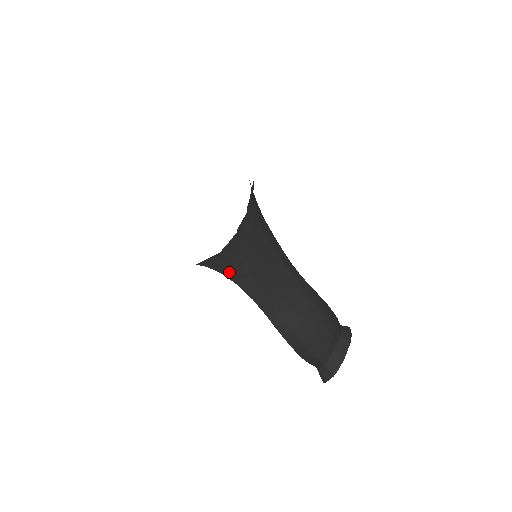
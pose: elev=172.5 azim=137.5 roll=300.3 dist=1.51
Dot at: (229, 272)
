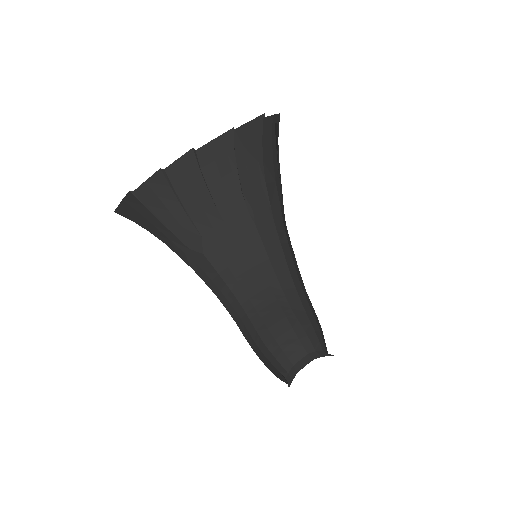
Dot at: (174, 243)
